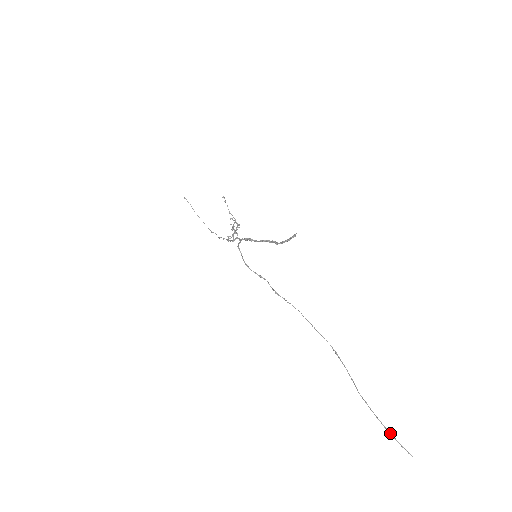
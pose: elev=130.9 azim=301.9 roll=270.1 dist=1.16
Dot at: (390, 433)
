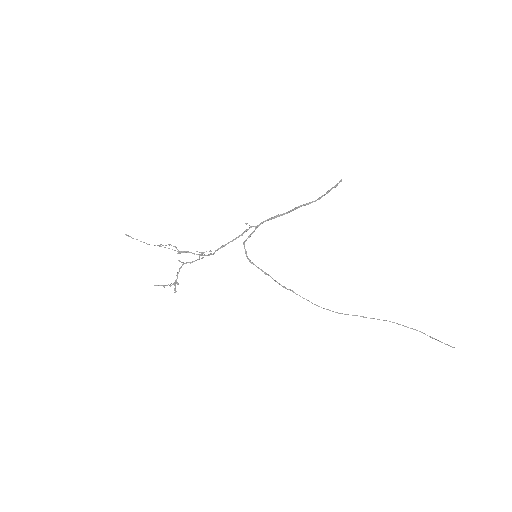
Dot at: (435, 339)
